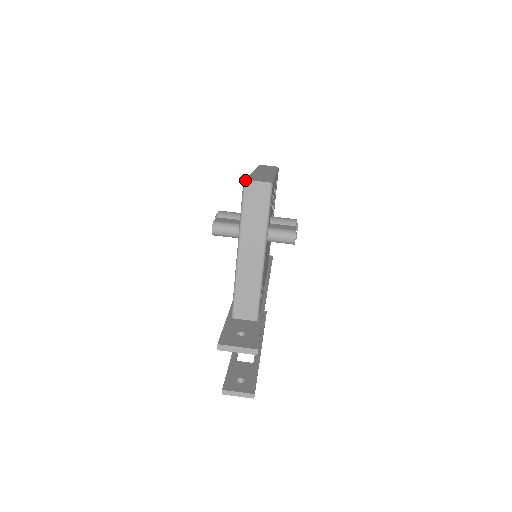
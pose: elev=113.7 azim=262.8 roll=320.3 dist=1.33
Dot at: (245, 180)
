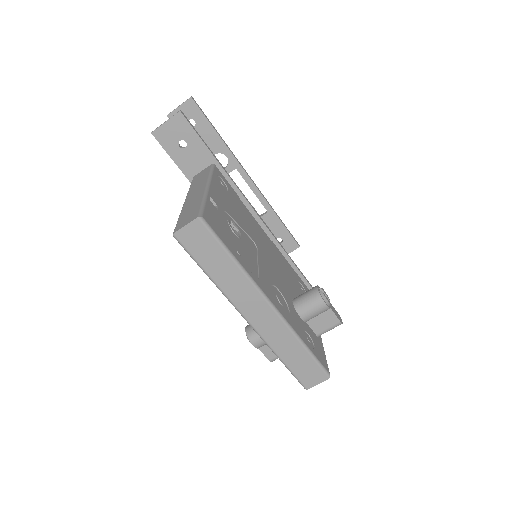
Dot at: occluded
